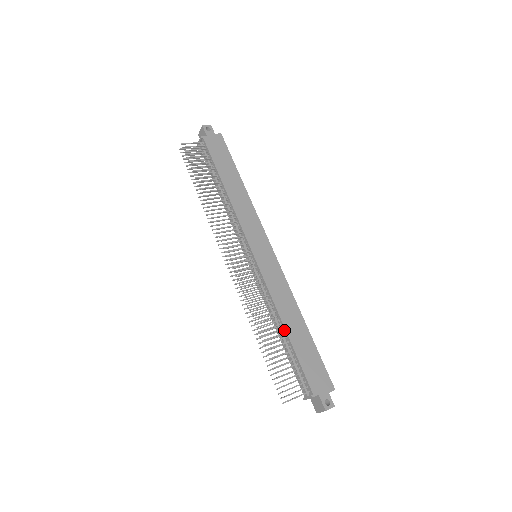
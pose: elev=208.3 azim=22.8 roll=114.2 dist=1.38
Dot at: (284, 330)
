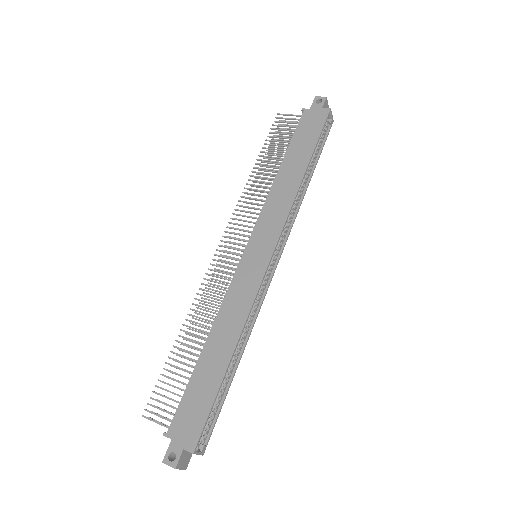
Dot at: (204, 347)
